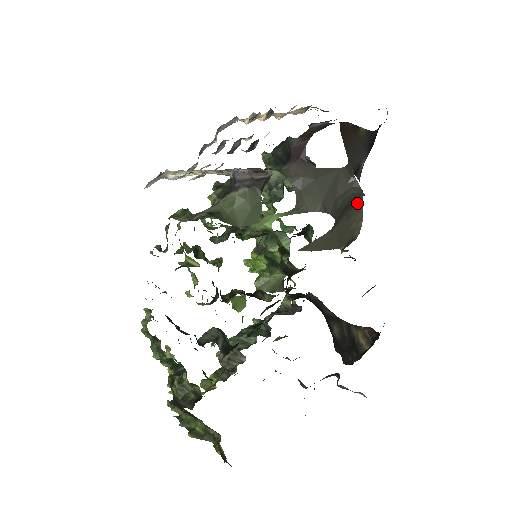
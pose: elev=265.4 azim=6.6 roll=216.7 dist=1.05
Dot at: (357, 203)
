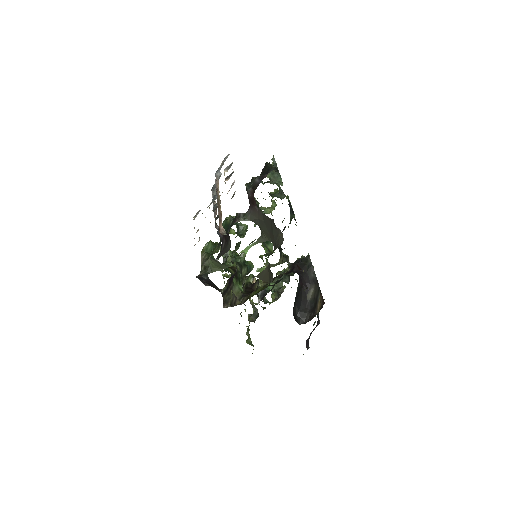
Dot at: occluded
